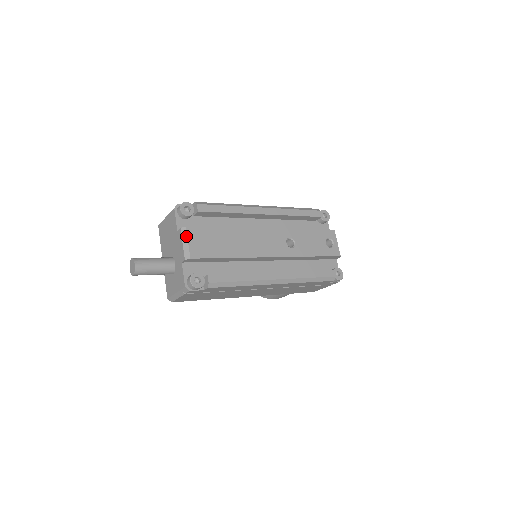
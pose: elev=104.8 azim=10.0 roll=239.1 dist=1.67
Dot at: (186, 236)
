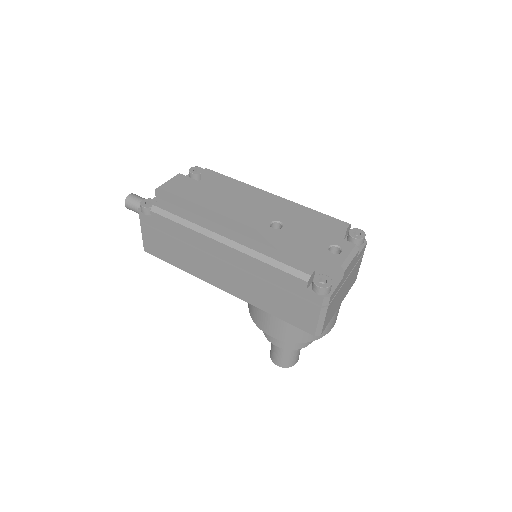
Dot at: occluded
